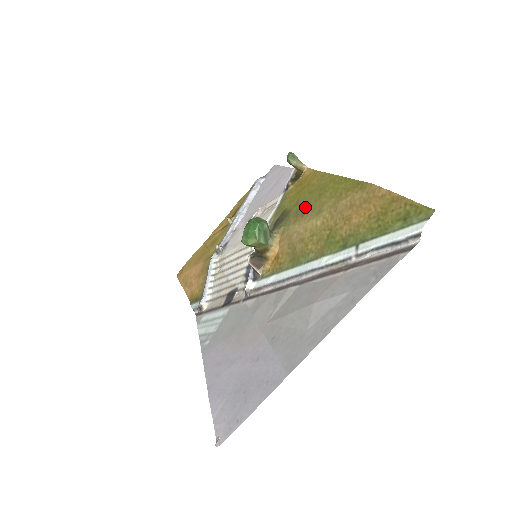
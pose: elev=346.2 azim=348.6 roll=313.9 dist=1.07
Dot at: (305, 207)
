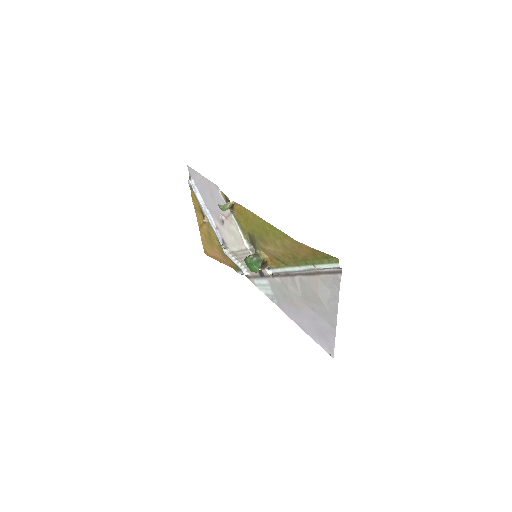
Dot at: (263, 238)
